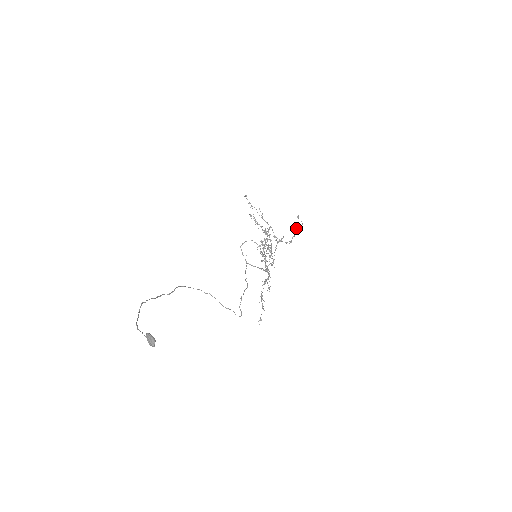
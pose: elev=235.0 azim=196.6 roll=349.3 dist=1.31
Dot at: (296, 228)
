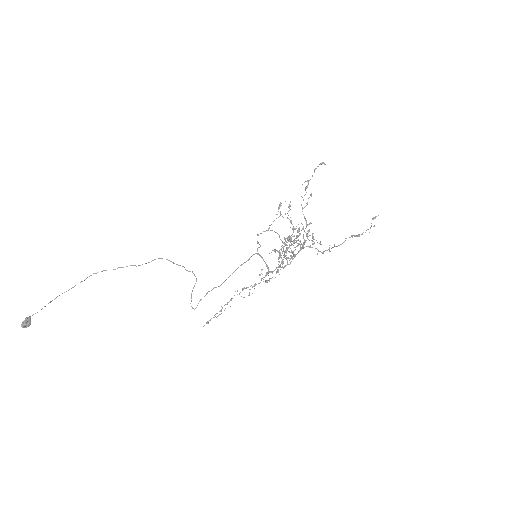
Dot at: (351, 235)
